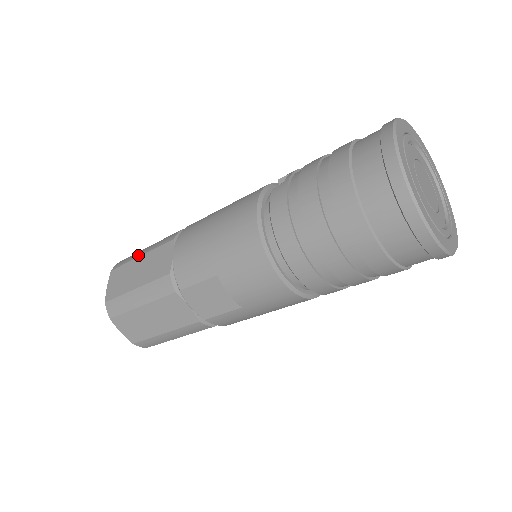
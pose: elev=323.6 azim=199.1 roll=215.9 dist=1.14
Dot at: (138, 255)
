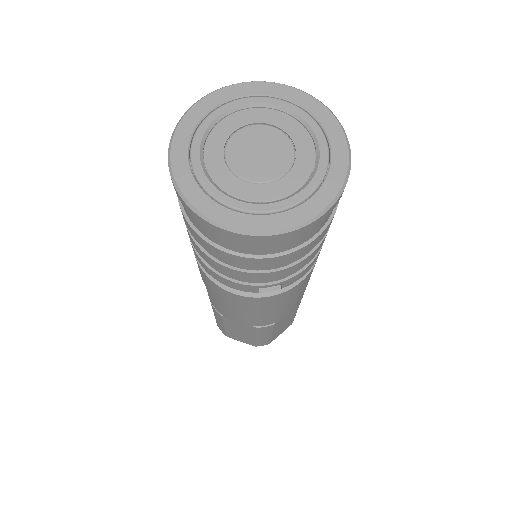
Dot at: occluded
